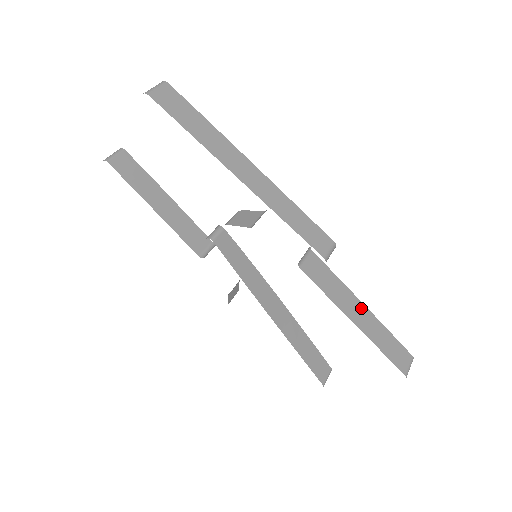
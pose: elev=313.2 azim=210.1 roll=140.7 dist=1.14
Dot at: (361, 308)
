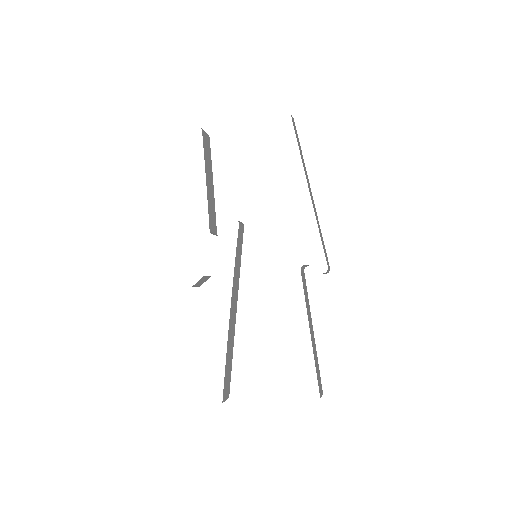
Dot at: (313, 331)
